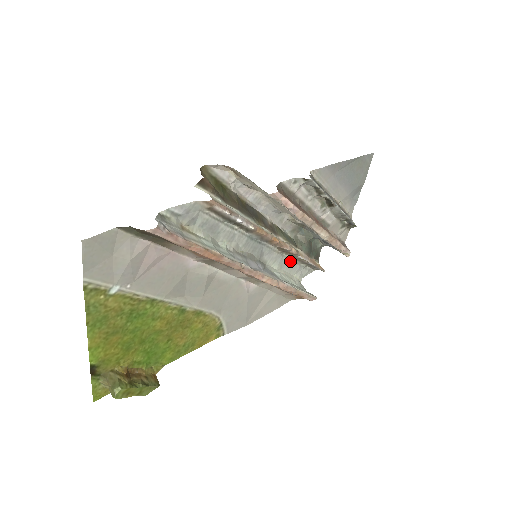
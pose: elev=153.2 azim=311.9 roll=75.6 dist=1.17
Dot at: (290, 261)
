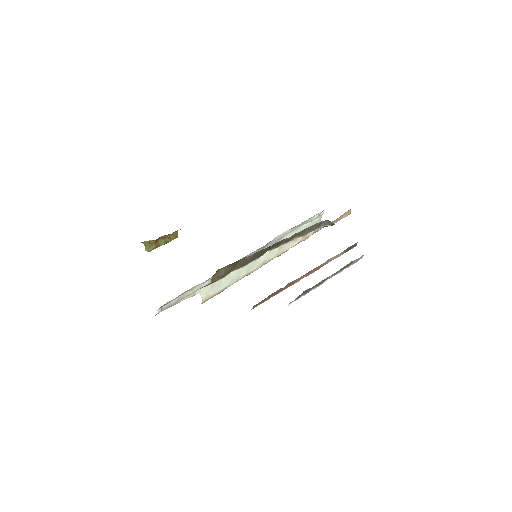
Dot at: occluded
